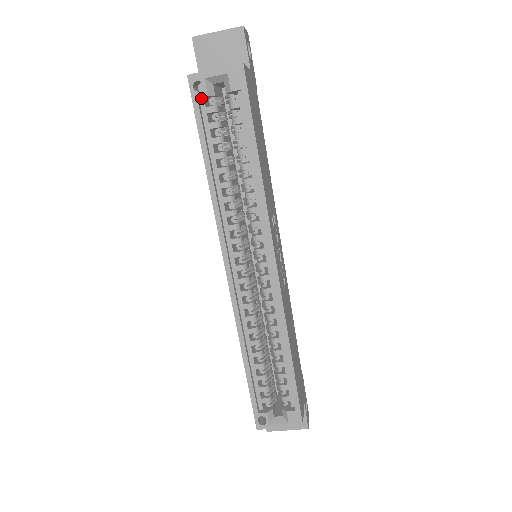
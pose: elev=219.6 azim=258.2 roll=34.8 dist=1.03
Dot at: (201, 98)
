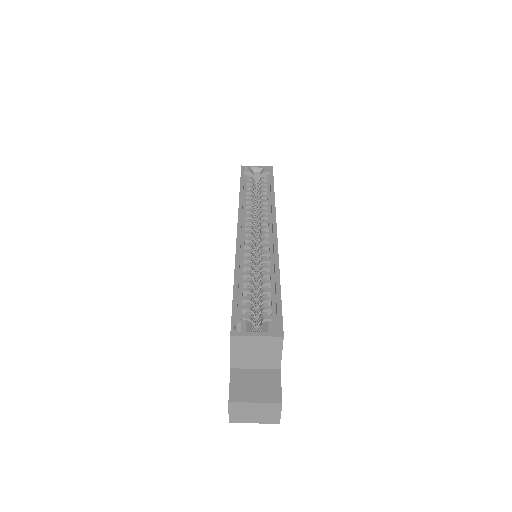
Dot at: (245, 175)
